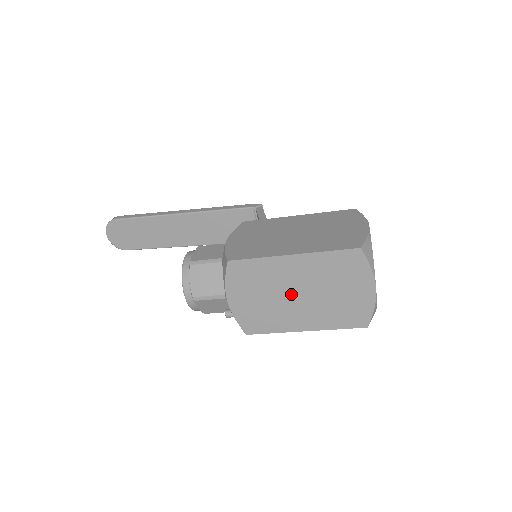
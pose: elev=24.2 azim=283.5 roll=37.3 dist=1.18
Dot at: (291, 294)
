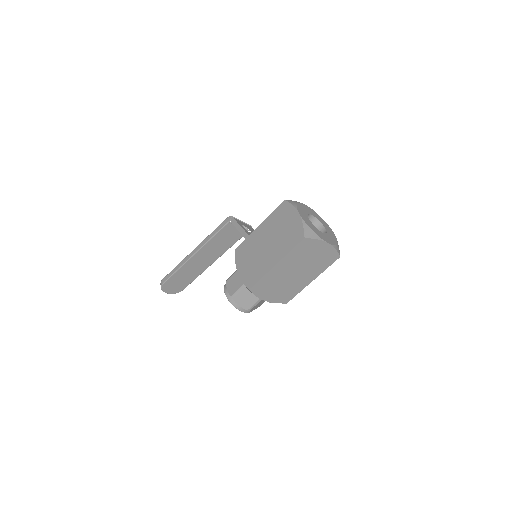
Dot at: (291, 276)
